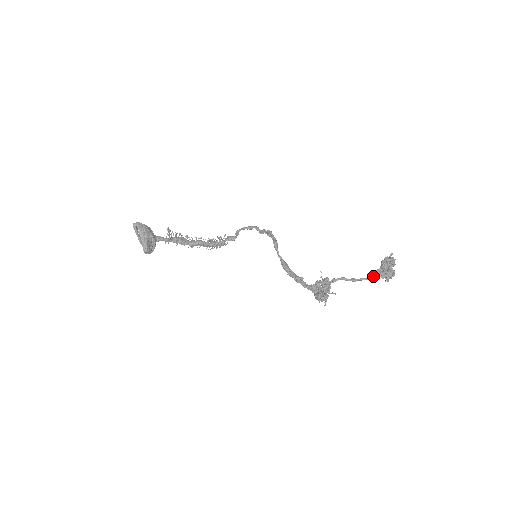
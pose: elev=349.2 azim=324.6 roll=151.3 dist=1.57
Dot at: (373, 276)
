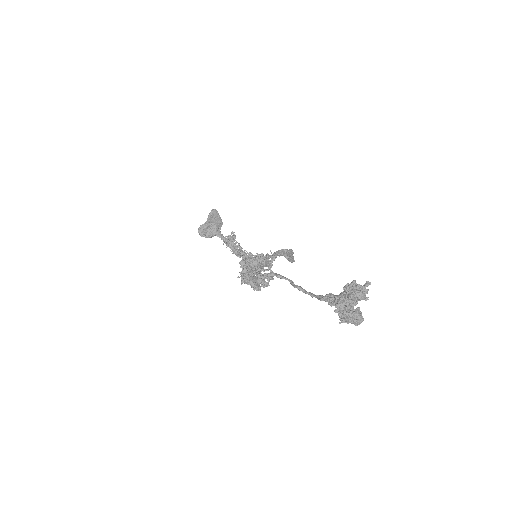
Dot at: occluded
